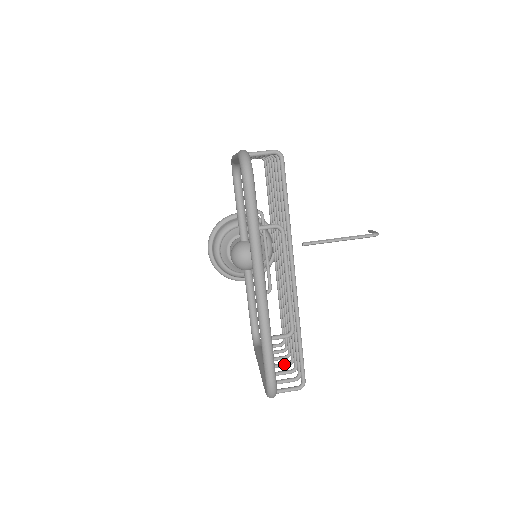
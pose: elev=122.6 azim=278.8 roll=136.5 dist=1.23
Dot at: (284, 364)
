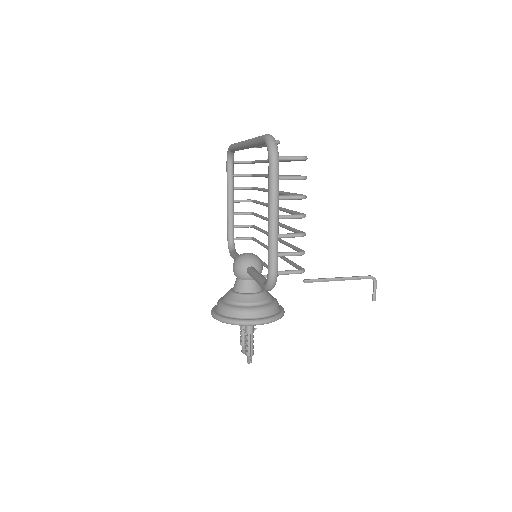
Dot at: (295, 215)
